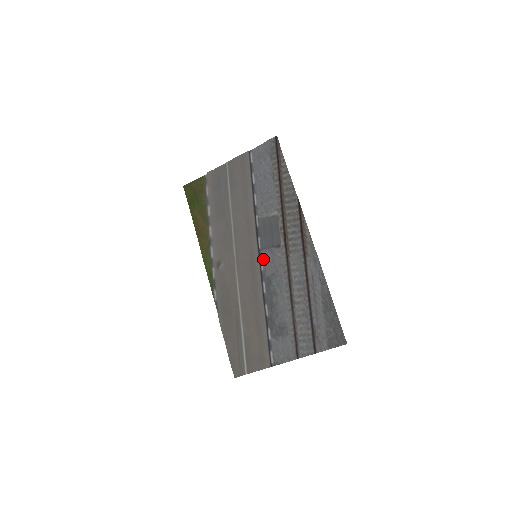
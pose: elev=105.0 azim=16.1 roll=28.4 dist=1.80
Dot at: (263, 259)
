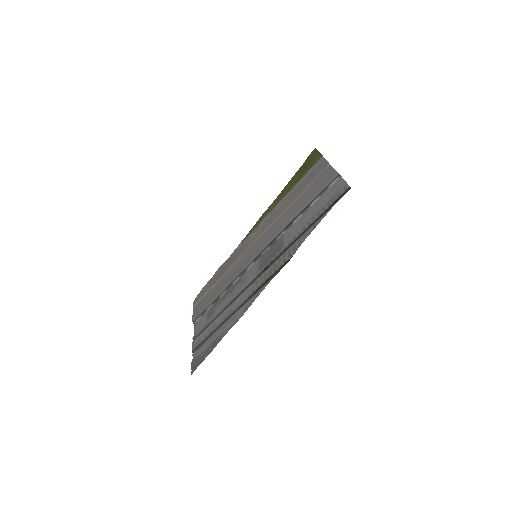
Dot at: (254, 264)
